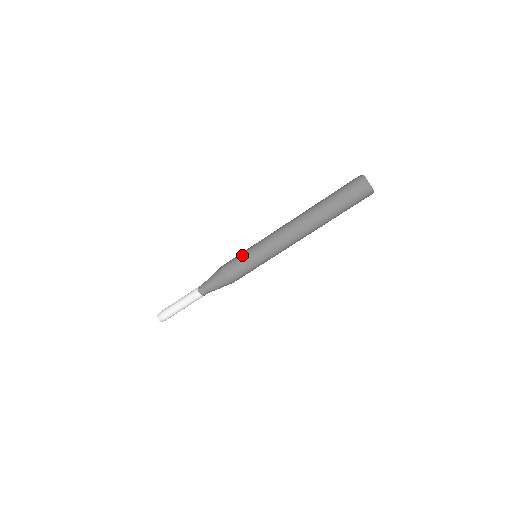
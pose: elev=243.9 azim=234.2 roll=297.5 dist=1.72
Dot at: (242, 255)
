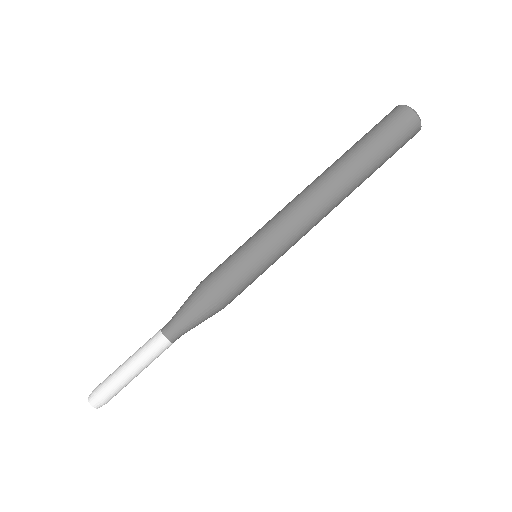
Dot at: (232, 254)
